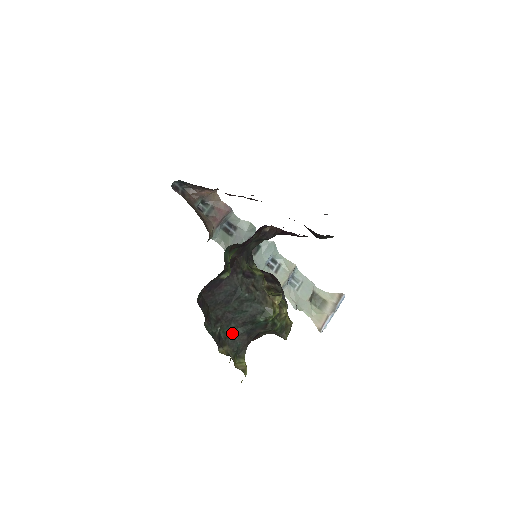
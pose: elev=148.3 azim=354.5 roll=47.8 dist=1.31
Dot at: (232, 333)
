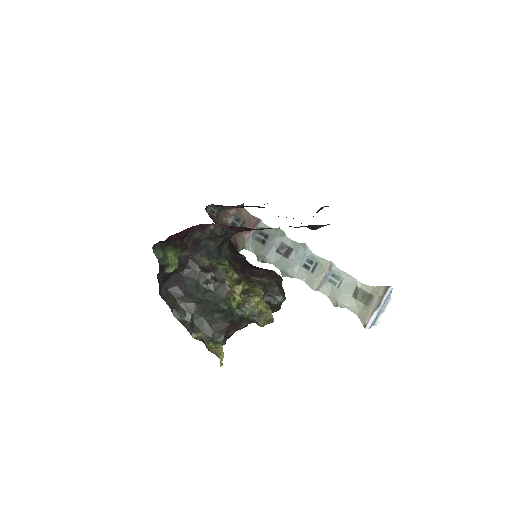
Dot at: (206, 322)
